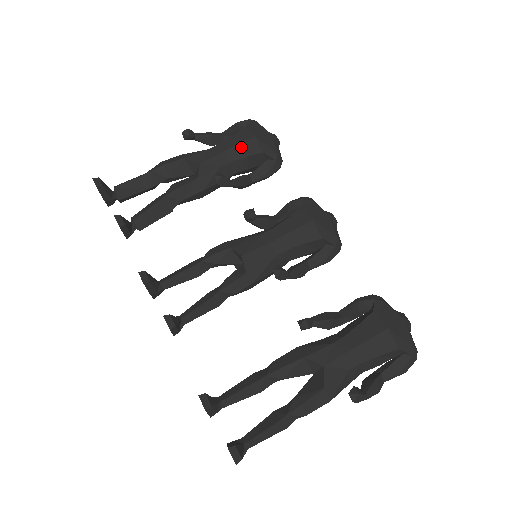
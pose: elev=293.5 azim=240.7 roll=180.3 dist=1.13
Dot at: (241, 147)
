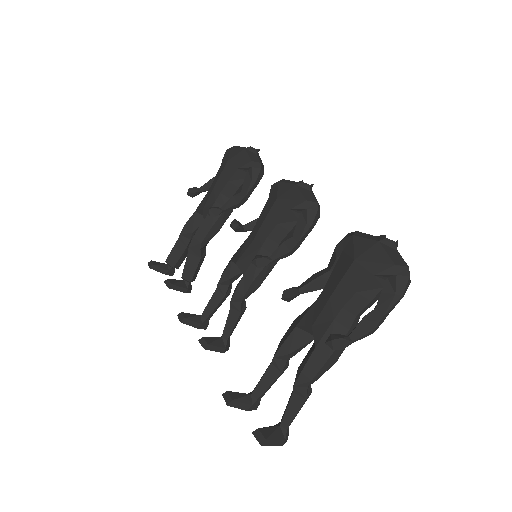
Dot at: (222, 176)
